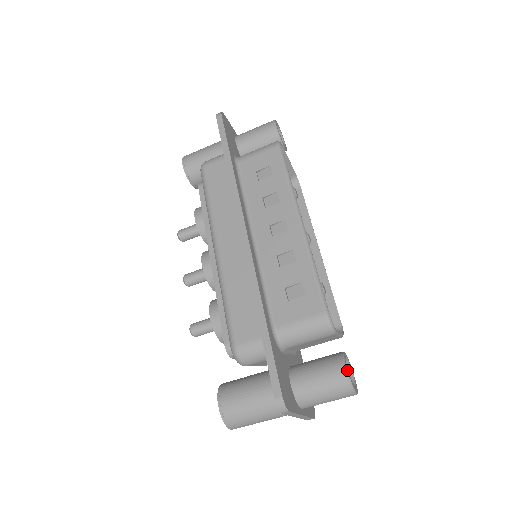
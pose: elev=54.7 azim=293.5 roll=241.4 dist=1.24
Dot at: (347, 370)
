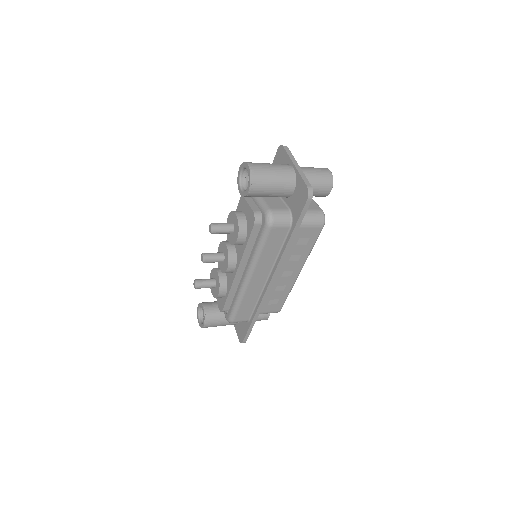
Dot at: occluded
